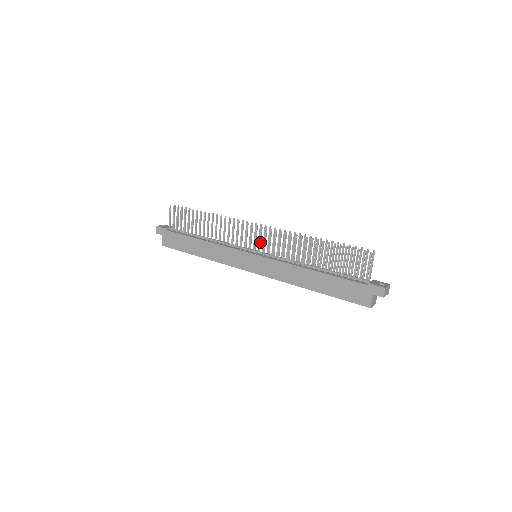
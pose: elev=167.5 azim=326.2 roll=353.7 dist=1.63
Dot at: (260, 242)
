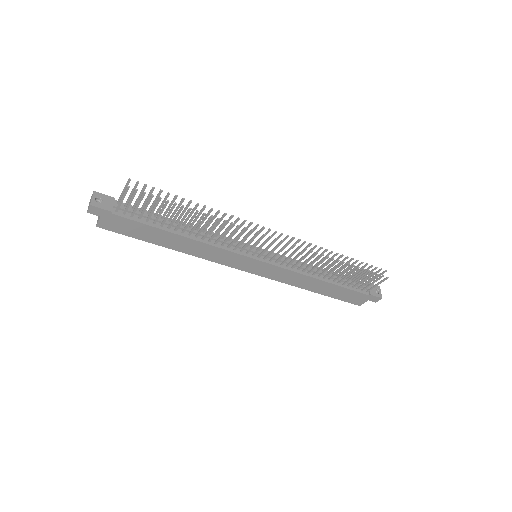
Dot at: occluded
